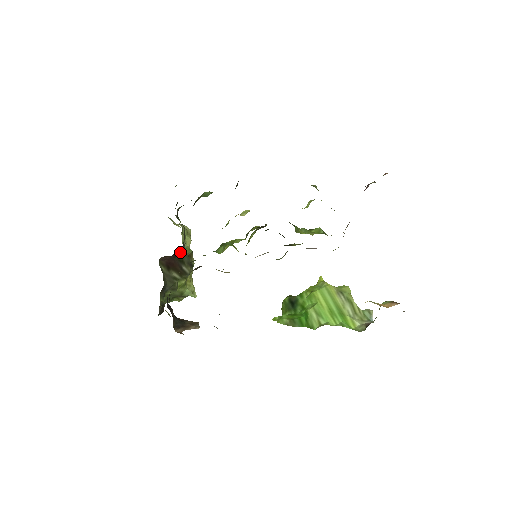
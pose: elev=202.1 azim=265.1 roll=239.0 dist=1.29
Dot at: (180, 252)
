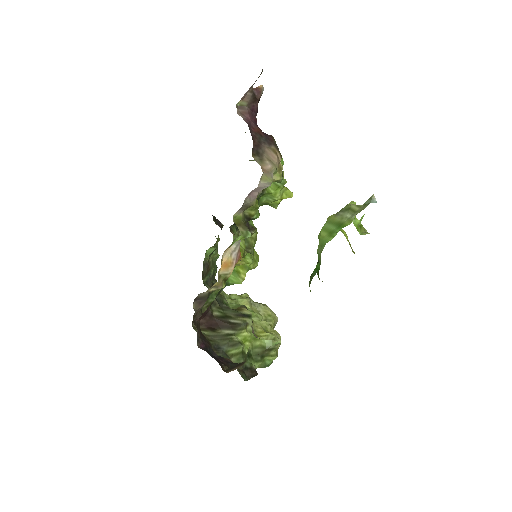
Dot at: (217, 310)
